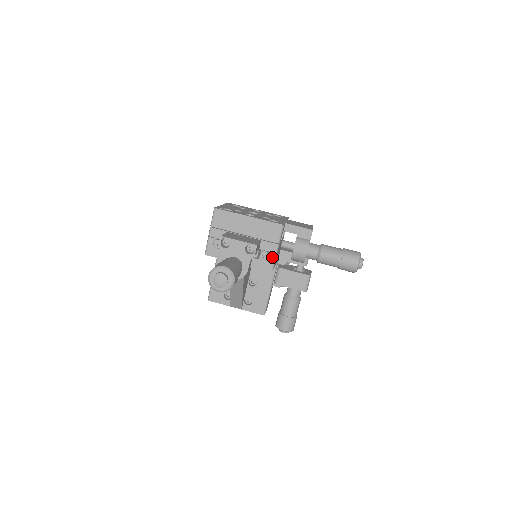
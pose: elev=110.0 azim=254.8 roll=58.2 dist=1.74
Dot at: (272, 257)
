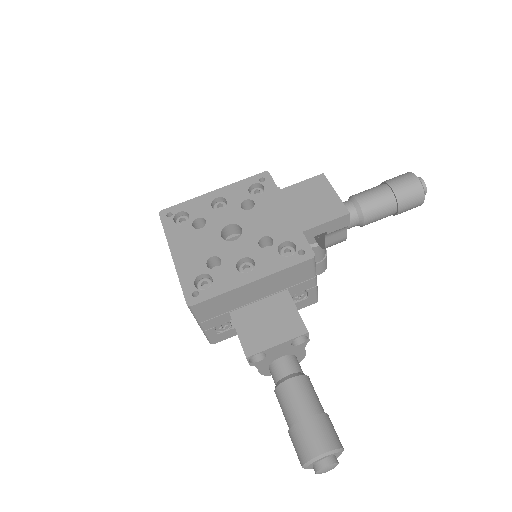
Dot at: (312, 292)
